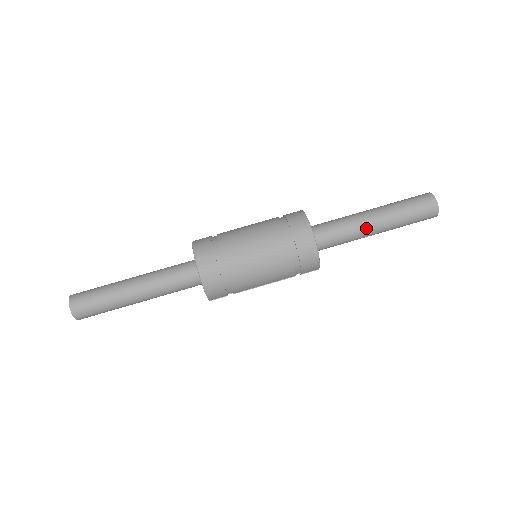
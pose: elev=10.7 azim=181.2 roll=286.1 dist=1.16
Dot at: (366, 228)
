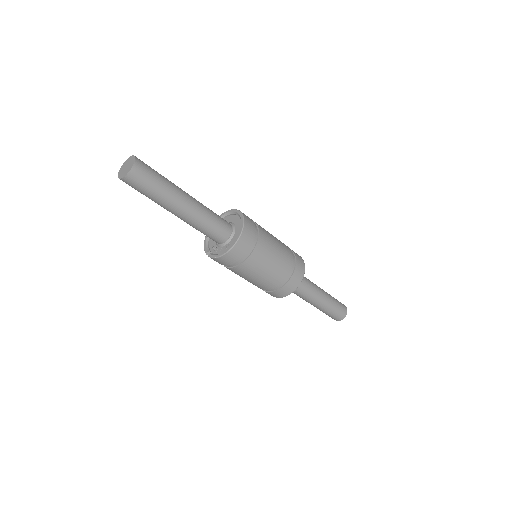
Dot at: (312, 300)
